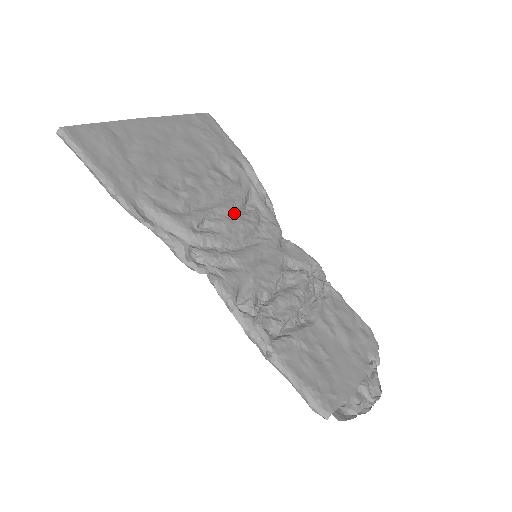
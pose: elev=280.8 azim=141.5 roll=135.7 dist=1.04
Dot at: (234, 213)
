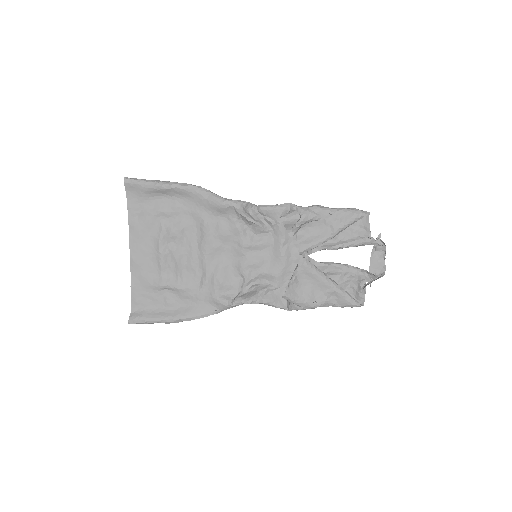
Dot at: (221, 263)
